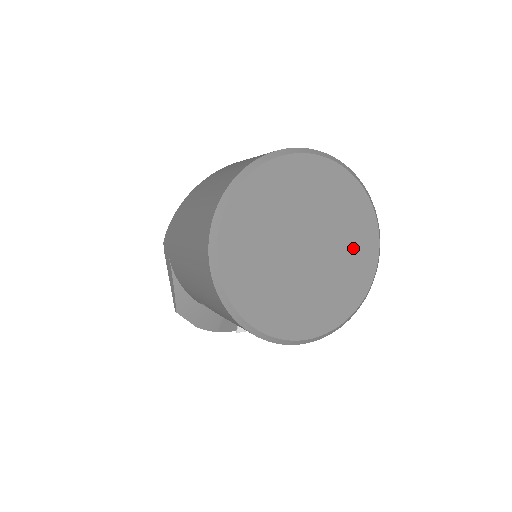
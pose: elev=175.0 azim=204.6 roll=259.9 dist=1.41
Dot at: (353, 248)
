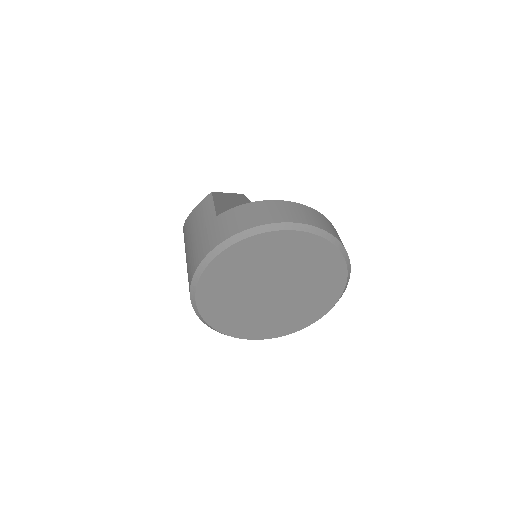
Dot at: (316, 268)
